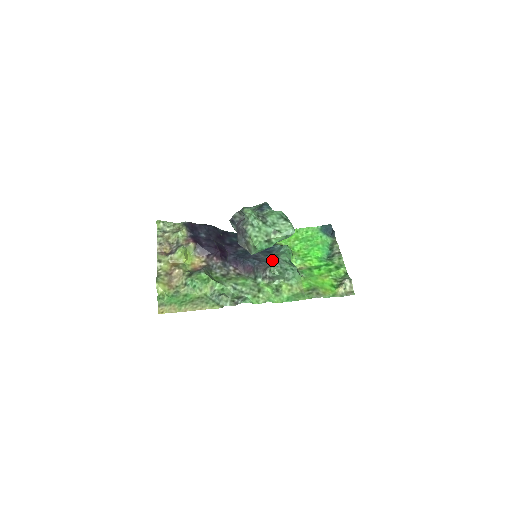
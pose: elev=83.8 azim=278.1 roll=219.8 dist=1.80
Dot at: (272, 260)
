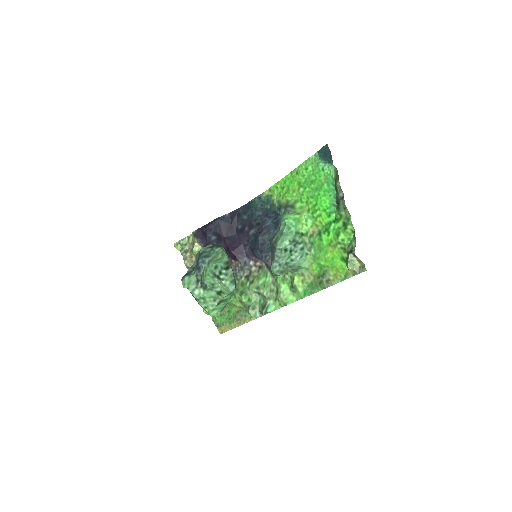
Dot at: (273, 251)
